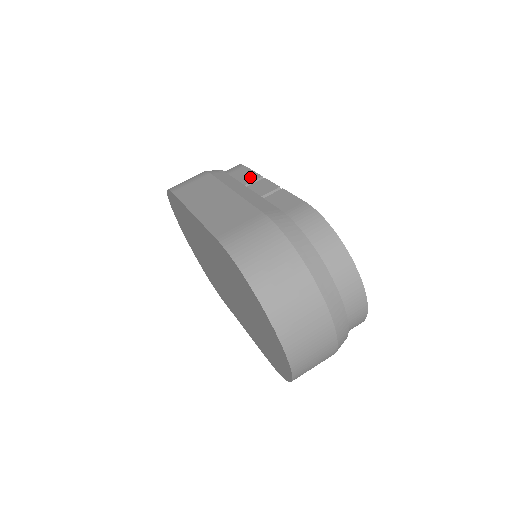
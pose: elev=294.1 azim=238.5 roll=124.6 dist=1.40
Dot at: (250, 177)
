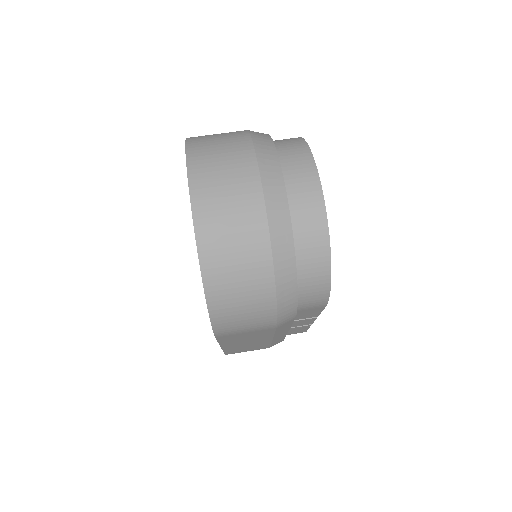
Dot at: occluded
